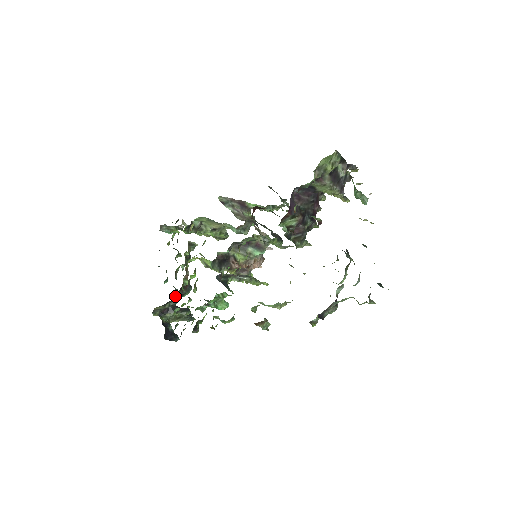
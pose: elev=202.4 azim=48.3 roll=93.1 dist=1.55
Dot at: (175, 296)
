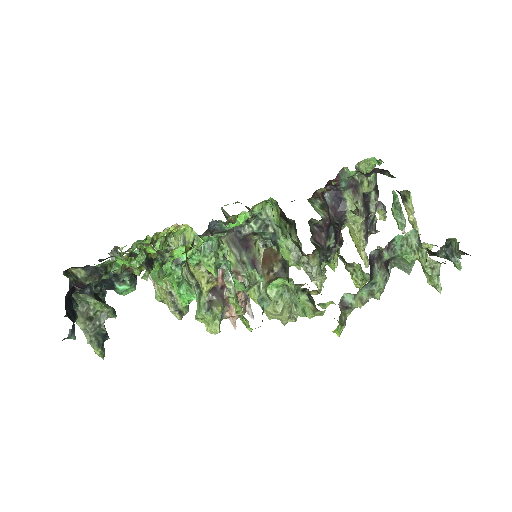
Dot at: occluded
